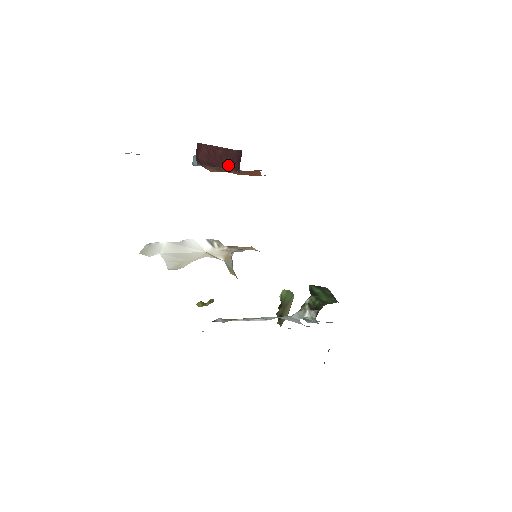
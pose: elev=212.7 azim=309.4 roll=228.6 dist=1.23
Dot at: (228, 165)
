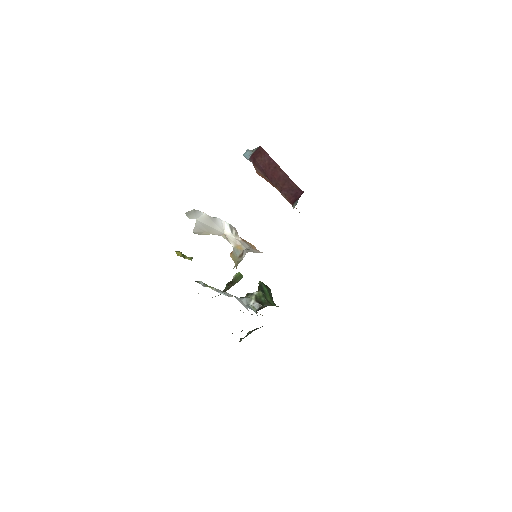
Dot at: (282, 189)
